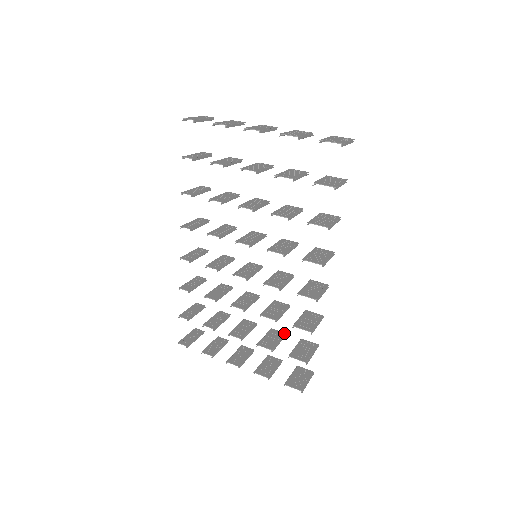
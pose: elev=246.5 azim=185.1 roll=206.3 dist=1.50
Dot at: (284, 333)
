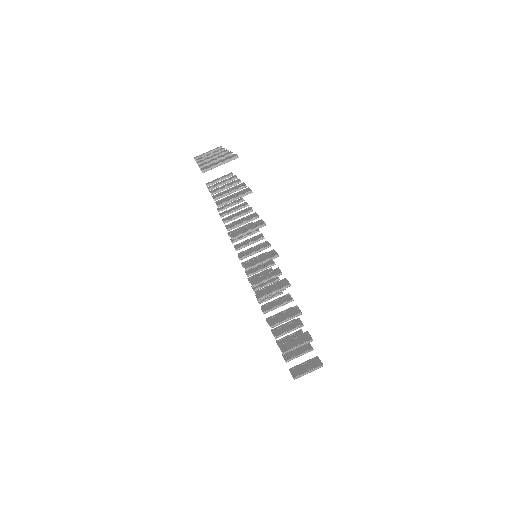
Dot at: (301, 324)
